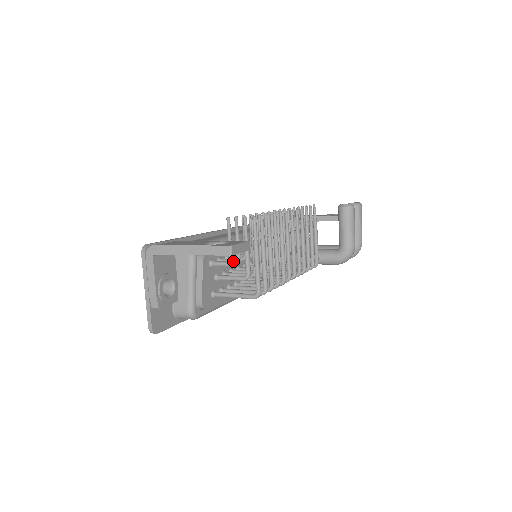
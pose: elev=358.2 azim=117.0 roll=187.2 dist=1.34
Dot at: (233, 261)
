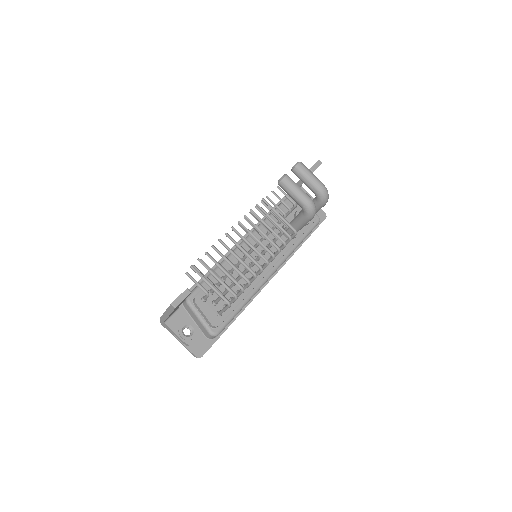
Dot at: occluded
